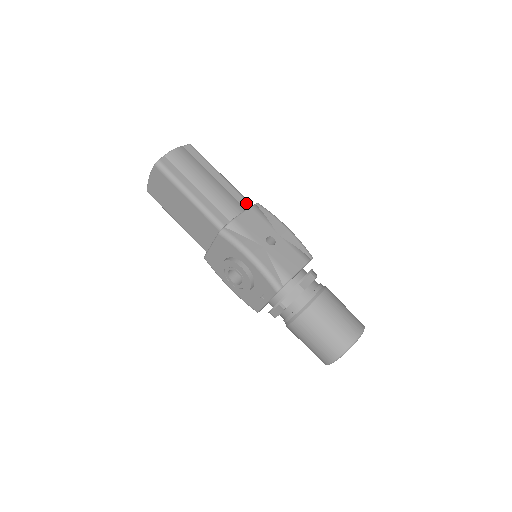
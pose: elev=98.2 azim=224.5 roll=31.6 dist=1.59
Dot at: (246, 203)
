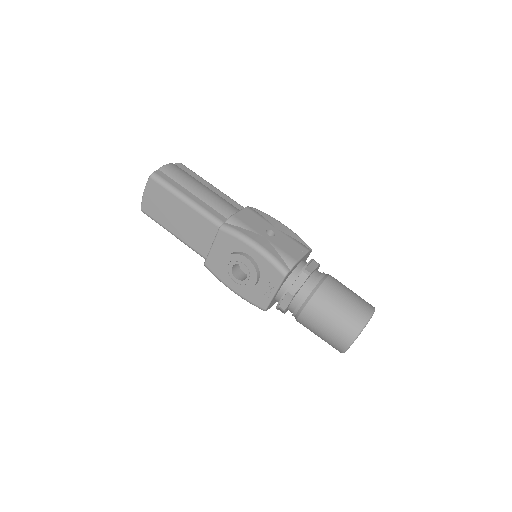
Dot at: (240, 207)
